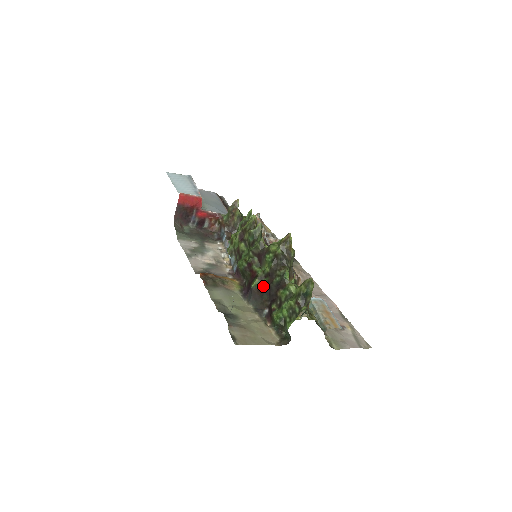
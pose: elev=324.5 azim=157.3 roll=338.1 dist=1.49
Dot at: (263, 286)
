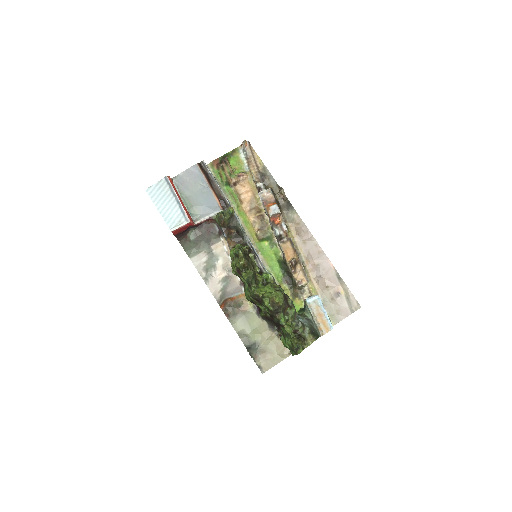
Dot at: (268, 318)
